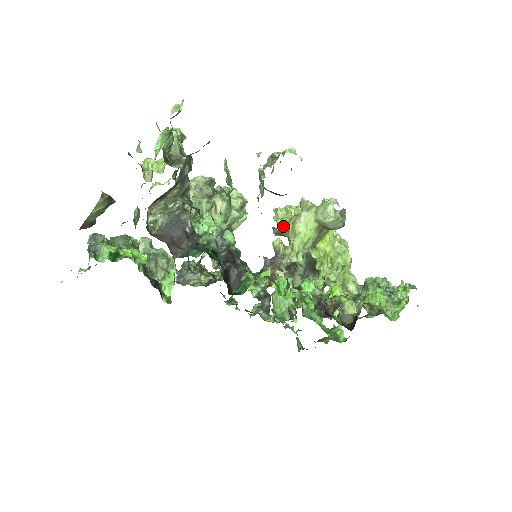
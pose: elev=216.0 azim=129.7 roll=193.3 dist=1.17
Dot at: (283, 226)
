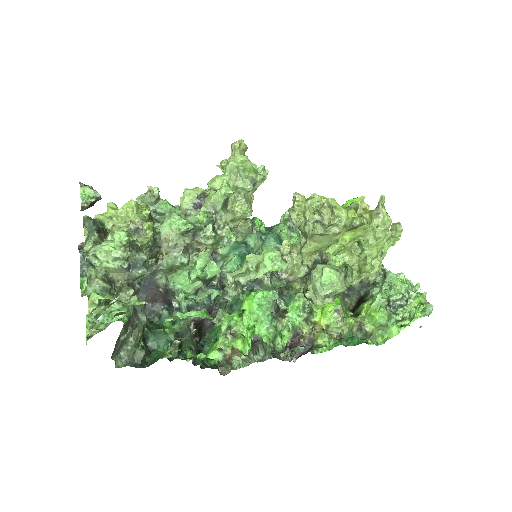
Dot at: occluded
